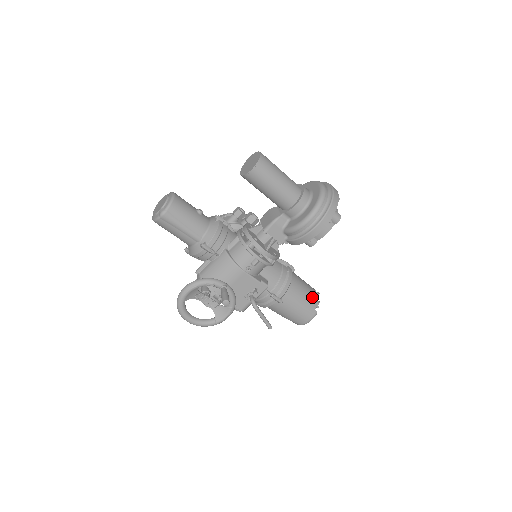
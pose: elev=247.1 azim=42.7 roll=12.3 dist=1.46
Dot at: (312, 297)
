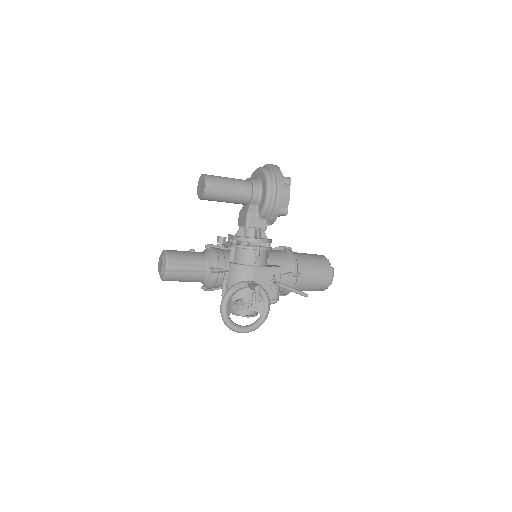
Dot at: (320, 259)
